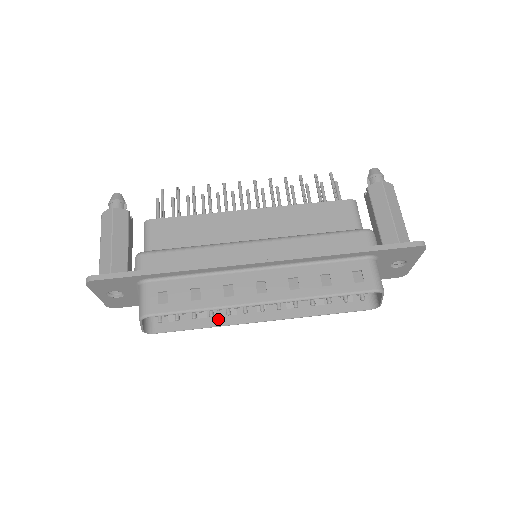
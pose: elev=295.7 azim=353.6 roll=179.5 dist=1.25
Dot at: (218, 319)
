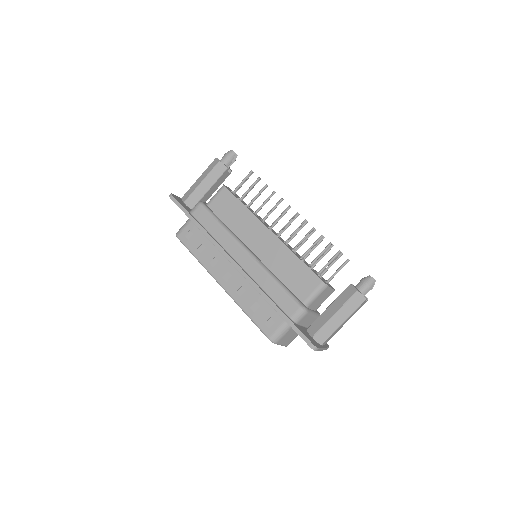
Dot at: occluded
